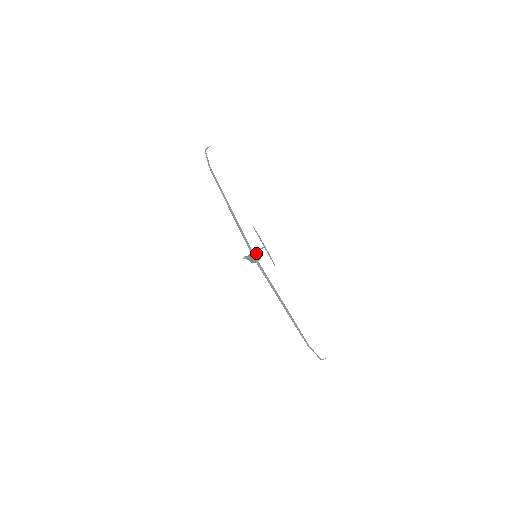
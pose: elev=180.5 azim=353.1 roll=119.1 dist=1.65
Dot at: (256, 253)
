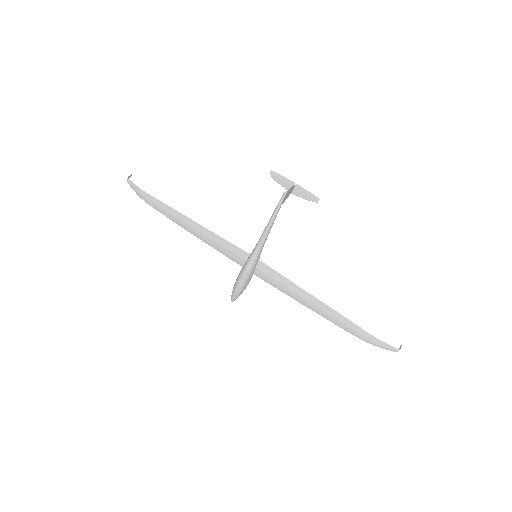
Dot at: occluded
